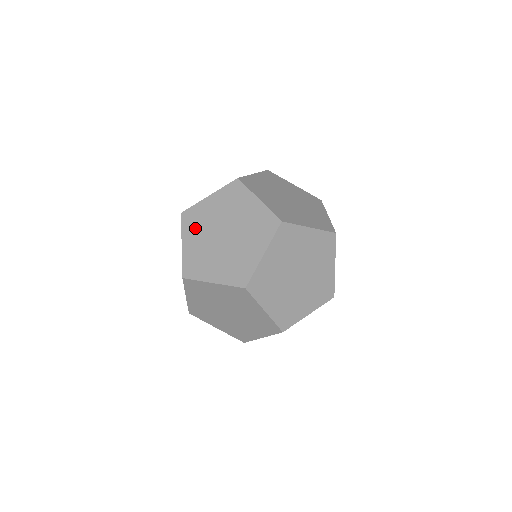
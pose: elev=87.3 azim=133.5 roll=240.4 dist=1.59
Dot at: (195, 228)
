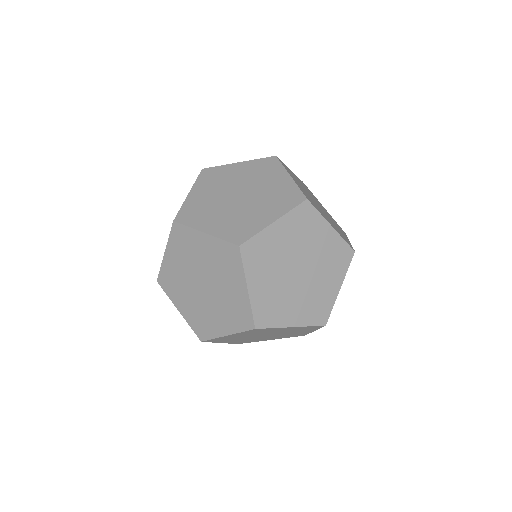
Dot at: (203, 215)
